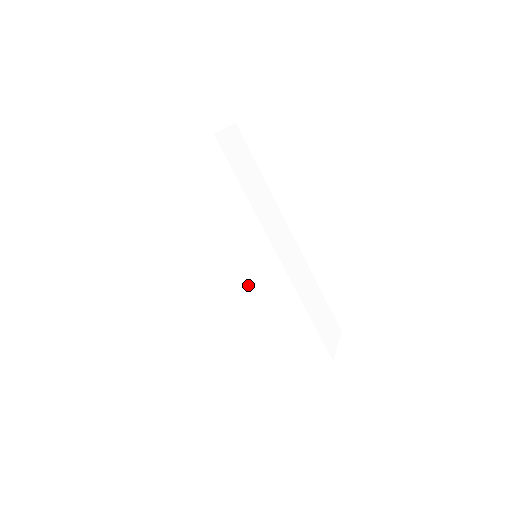
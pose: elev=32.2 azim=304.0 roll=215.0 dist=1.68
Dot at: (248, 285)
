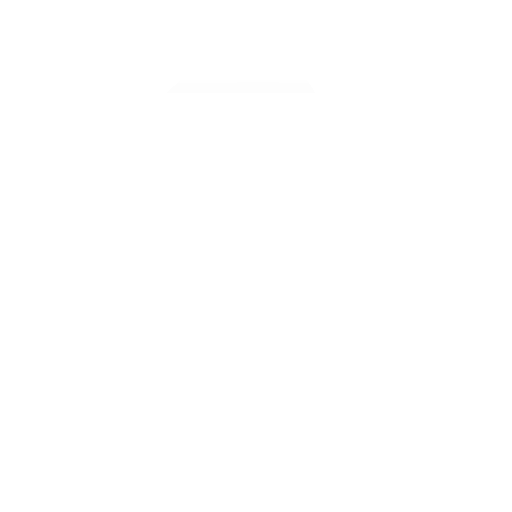
Dot at: (244, 293)
